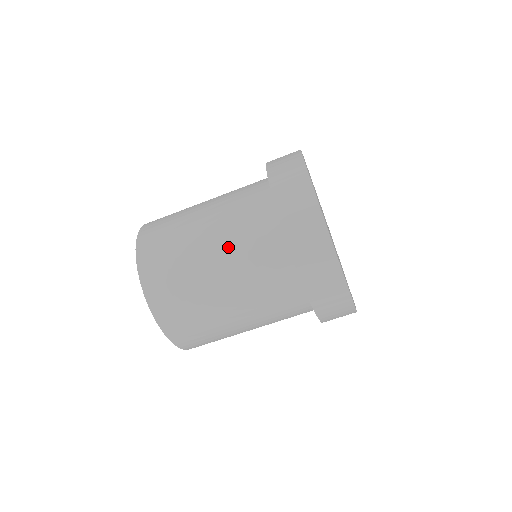
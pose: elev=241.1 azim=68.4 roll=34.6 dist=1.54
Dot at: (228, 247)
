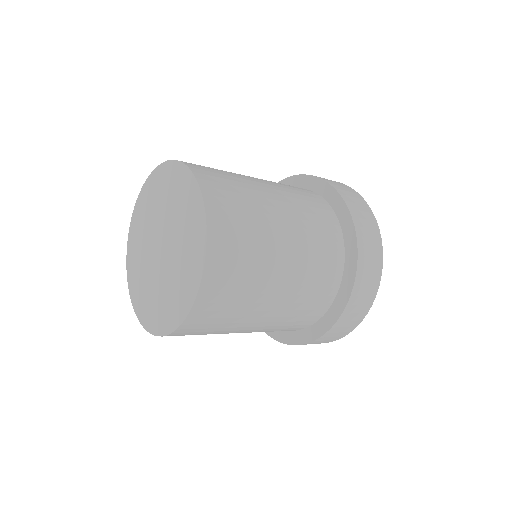
Dot at: occluded
